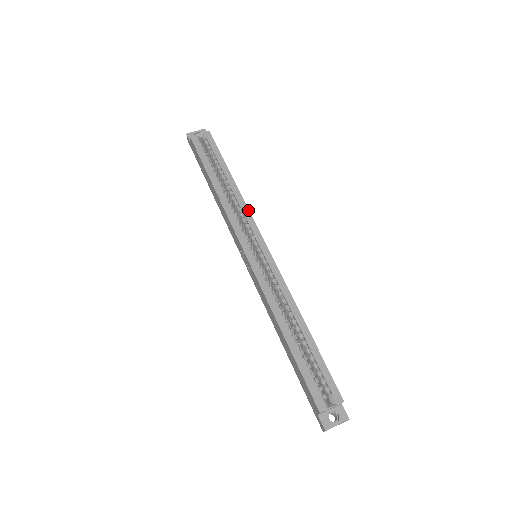
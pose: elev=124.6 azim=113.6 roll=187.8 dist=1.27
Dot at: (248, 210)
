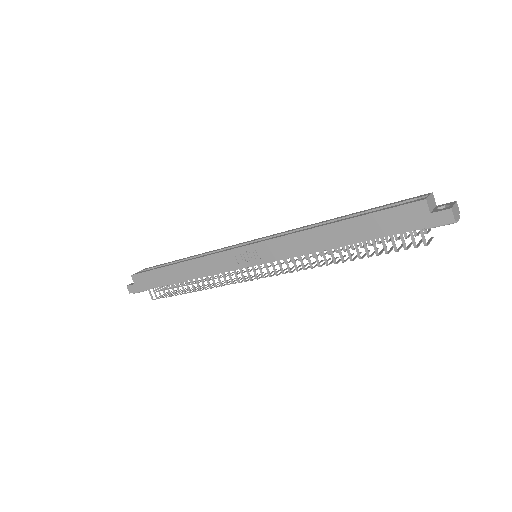
Dot at: occluded
